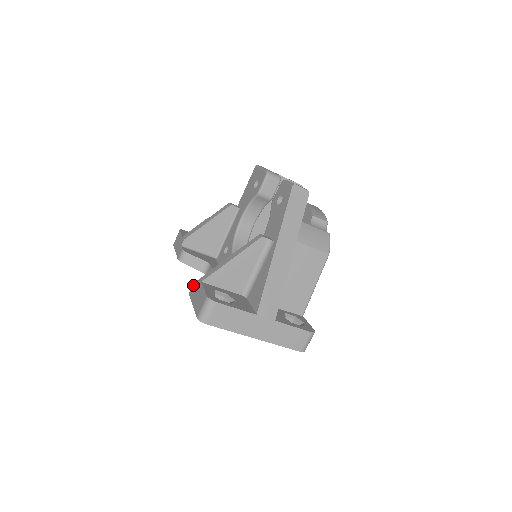
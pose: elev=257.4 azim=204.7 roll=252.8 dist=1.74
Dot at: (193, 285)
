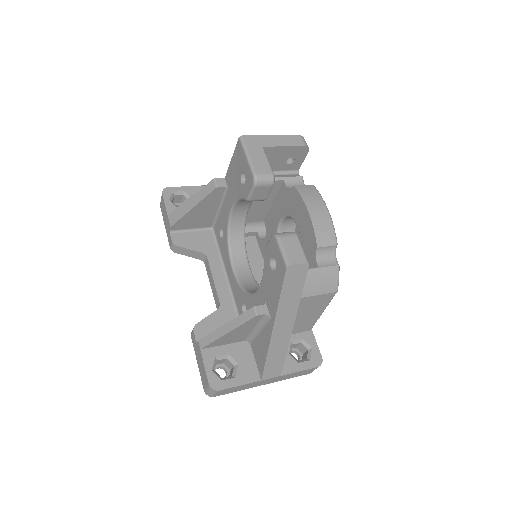
Dot at: (193, 335)
